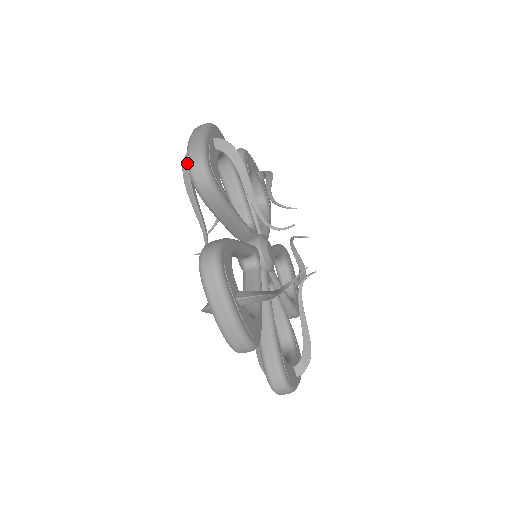
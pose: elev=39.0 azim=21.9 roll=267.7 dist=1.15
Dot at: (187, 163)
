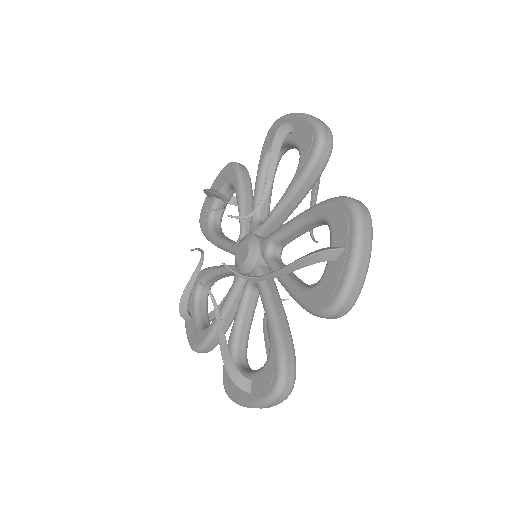
Dot at: (337, 305)
